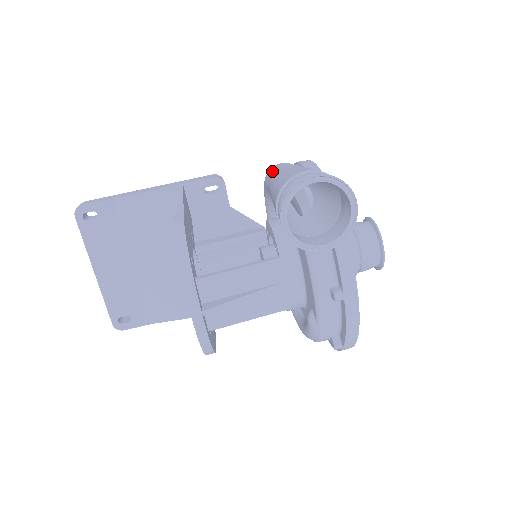
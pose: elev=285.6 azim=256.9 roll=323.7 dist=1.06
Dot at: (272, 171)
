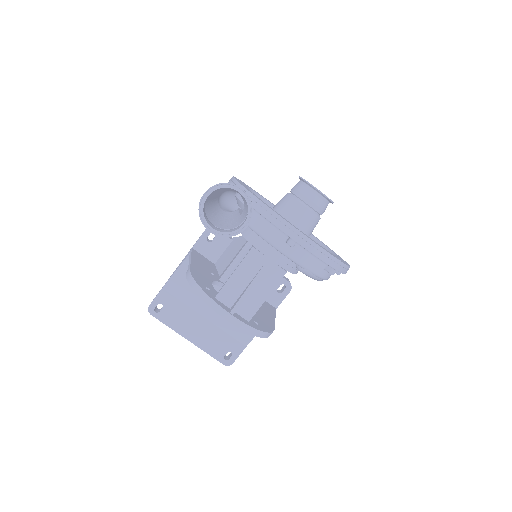
Dot at: occluded
